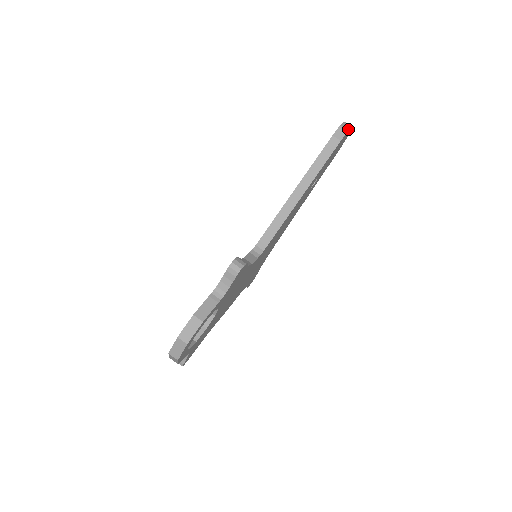
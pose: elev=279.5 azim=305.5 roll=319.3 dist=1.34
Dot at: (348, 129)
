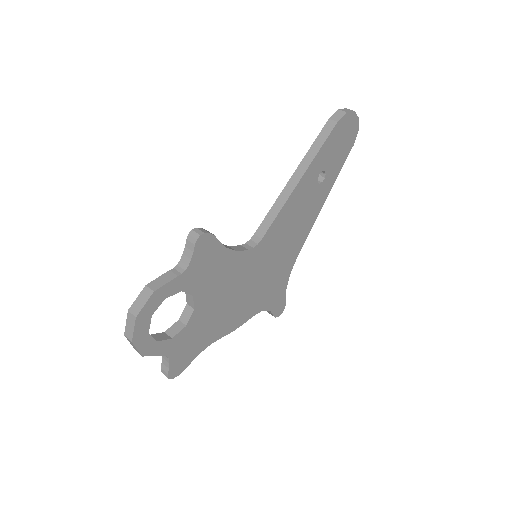
Dot at: (347, 111)
